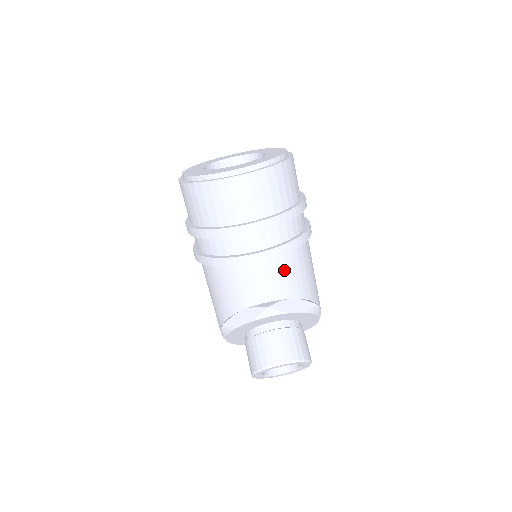
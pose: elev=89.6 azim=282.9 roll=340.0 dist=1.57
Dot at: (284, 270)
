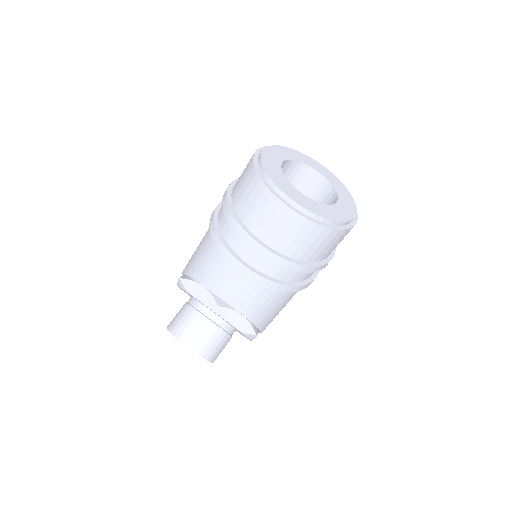
Dot at: (257, 295)
